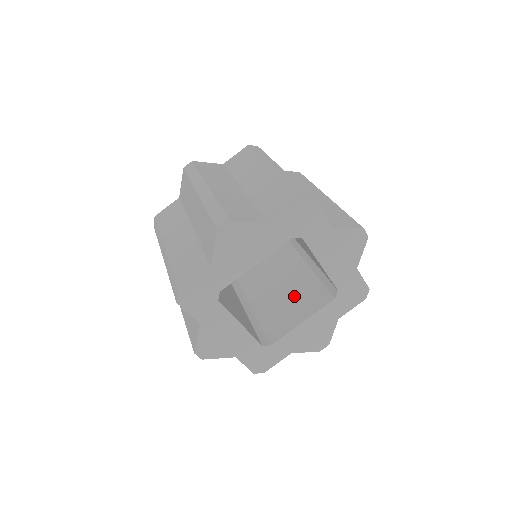
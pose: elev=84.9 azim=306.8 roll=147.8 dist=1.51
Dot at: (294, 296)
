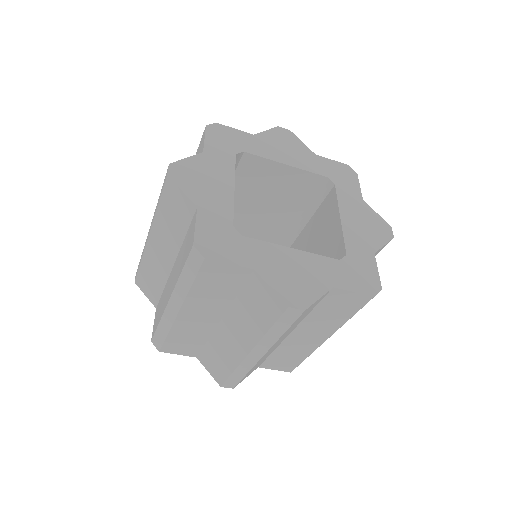
Dot at: occluded
